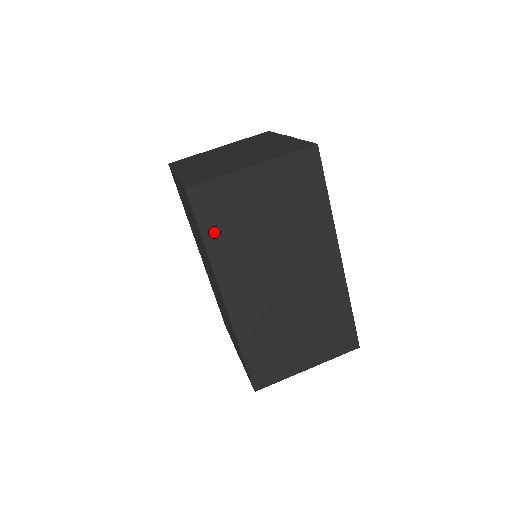
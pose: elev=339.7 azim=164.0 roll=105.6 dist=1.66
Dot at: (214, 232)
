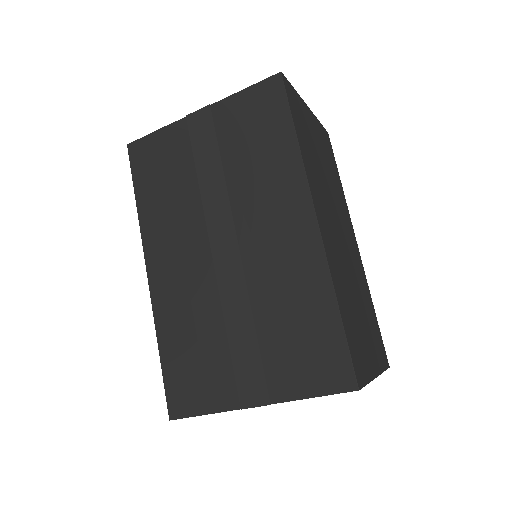
Dot at: (300, 133)
